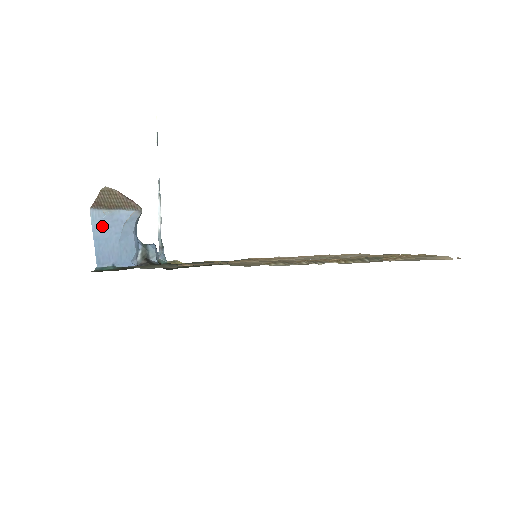
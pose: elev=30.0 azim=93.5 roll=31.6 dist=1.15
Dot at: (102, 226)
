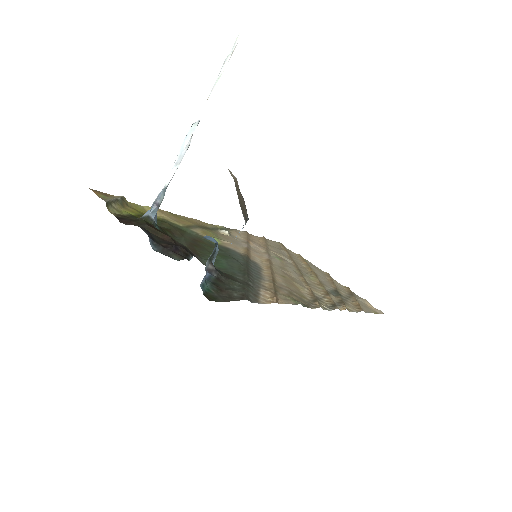
Dot at: occluded
